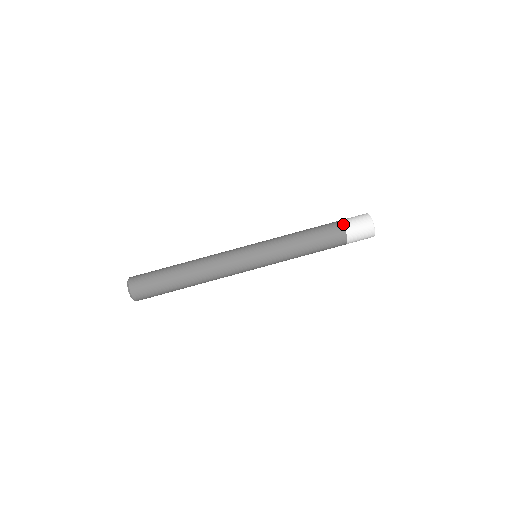
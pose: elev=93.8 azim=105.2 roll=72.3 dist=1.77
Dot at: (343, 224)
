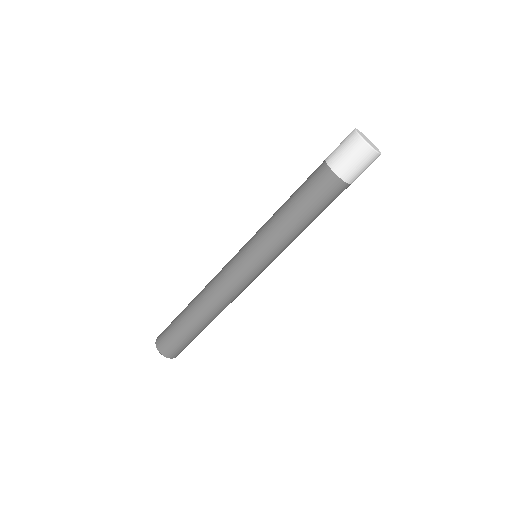
Dot at: (338, 177)
